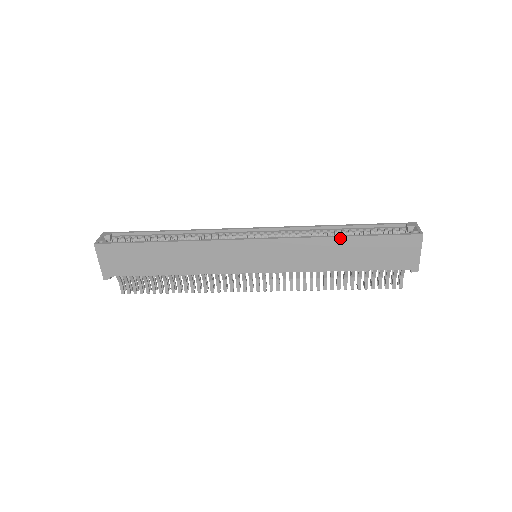
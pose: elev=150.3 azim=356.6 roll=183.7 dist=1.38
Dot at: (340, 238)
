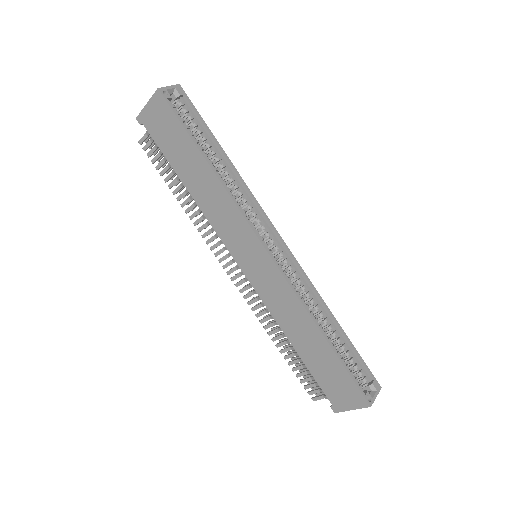
Dot at: (320, 333)
